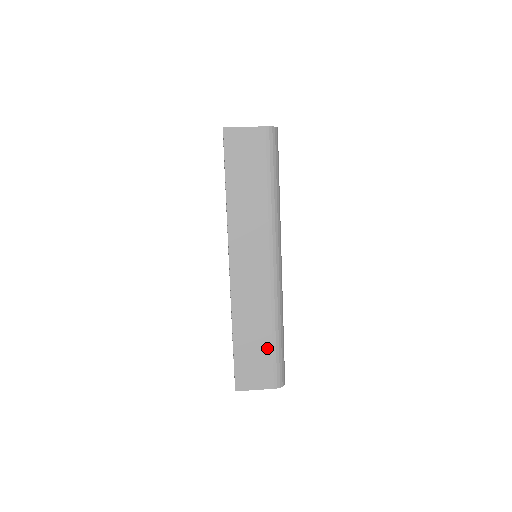
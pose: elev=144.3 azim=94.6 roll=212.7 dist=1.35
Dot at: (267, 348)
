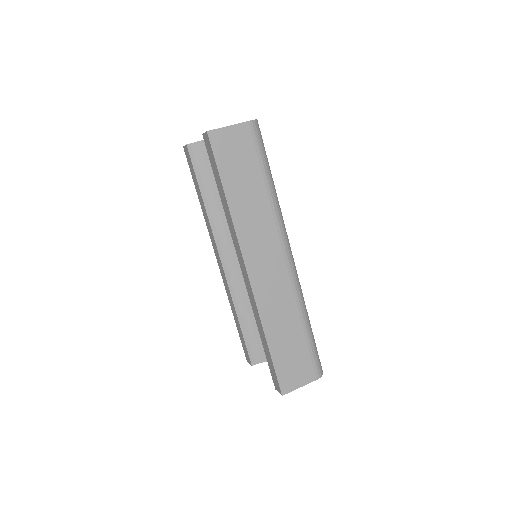
Dot at: (301, 343)
